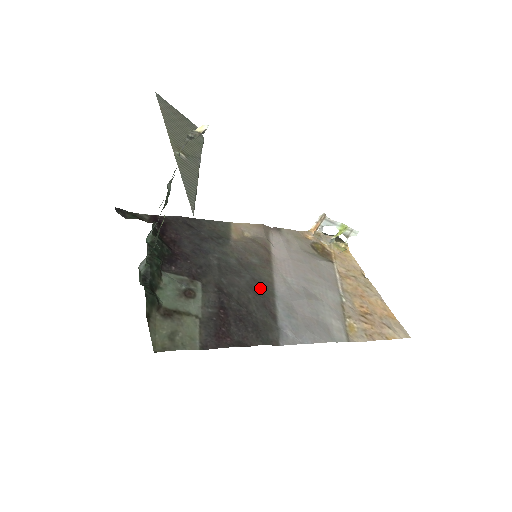
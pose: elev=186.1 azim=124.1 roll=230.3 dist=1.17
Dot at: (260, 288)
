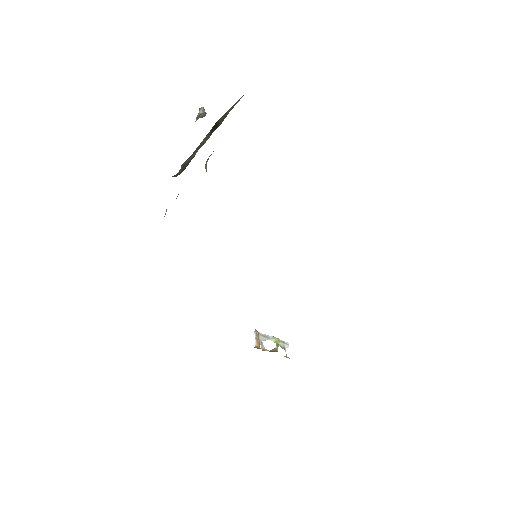
Dot at: occluded
